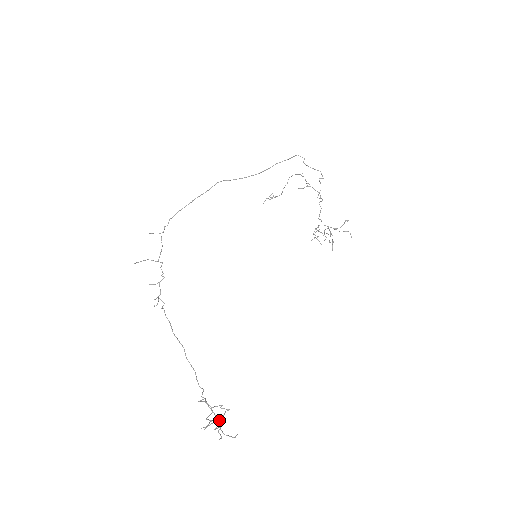
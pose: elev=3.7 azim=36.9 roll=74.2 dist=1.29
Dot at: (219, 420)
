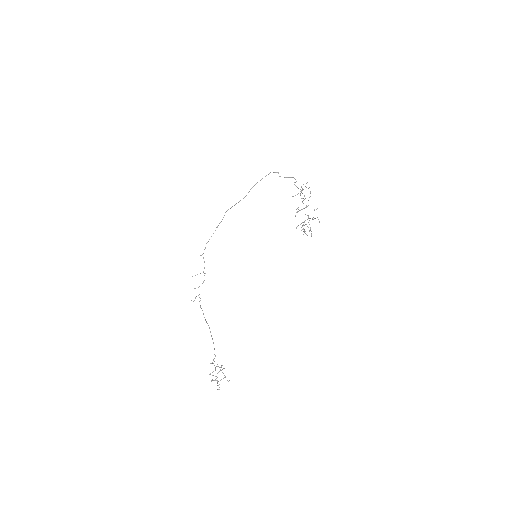
Dot at: occluded
